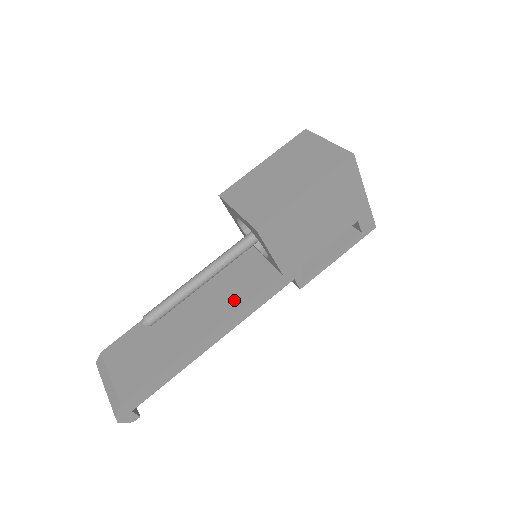
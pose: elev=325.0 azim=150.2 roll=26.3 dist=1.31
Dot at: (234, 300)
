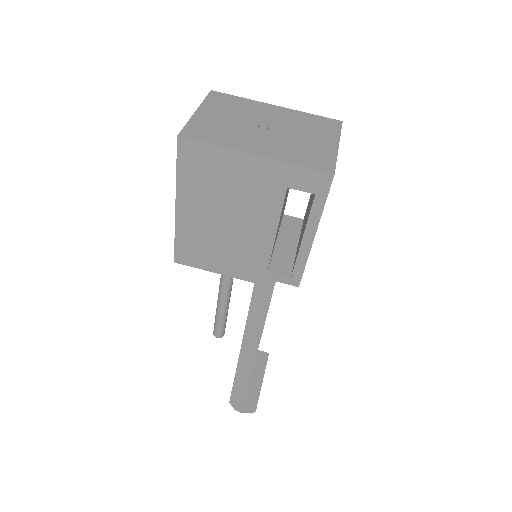
Dot at: occluded
